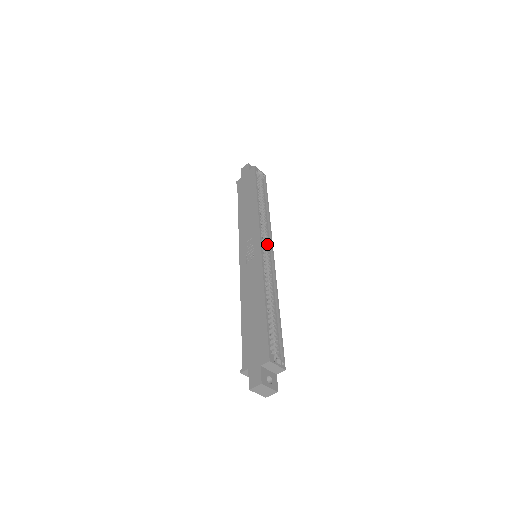
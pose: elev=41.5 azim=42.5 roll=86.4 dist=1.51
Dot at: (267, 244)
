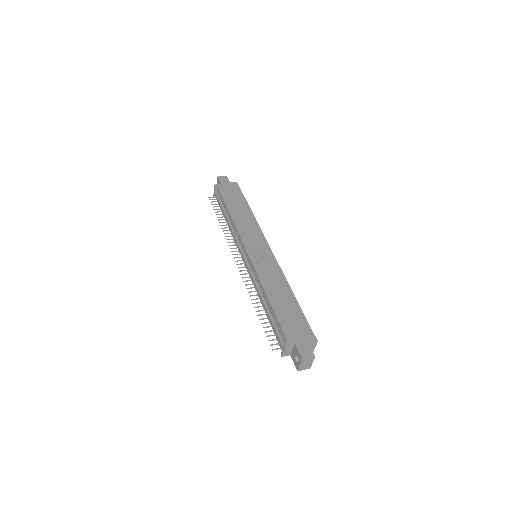
Dot at: occluded
